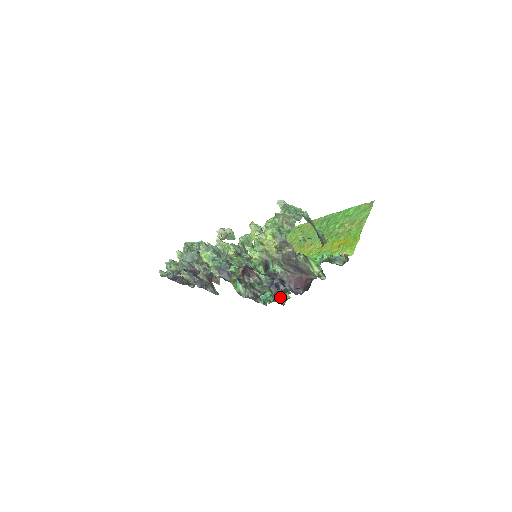
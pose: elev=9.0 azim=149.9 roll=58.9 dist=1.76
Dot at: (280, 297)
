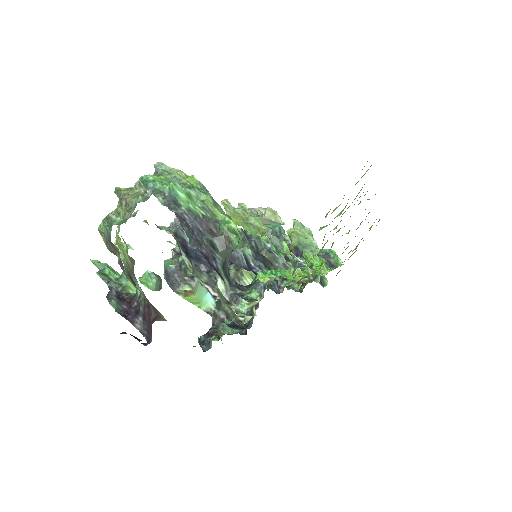
Dot at: (210, 335)
